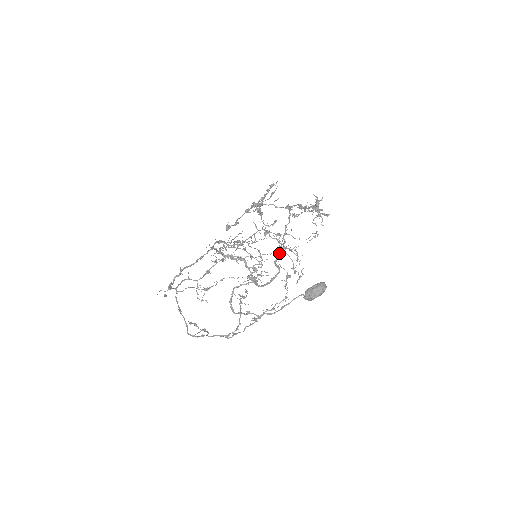
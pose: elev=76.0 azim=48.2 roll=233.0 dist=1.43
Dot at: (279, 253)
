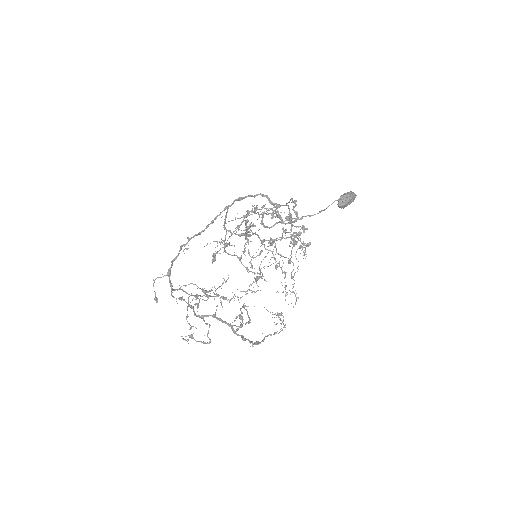
Dot at: (295, 203)
